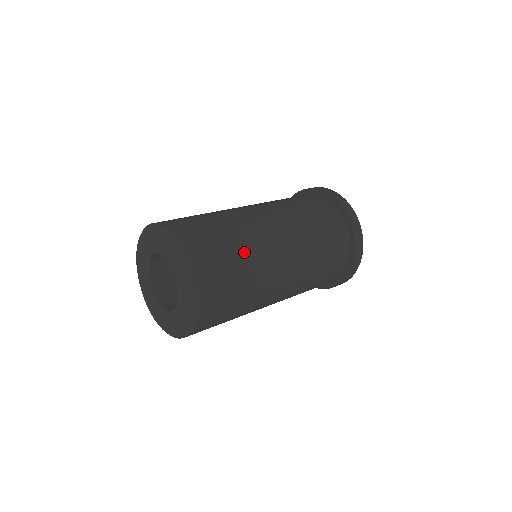
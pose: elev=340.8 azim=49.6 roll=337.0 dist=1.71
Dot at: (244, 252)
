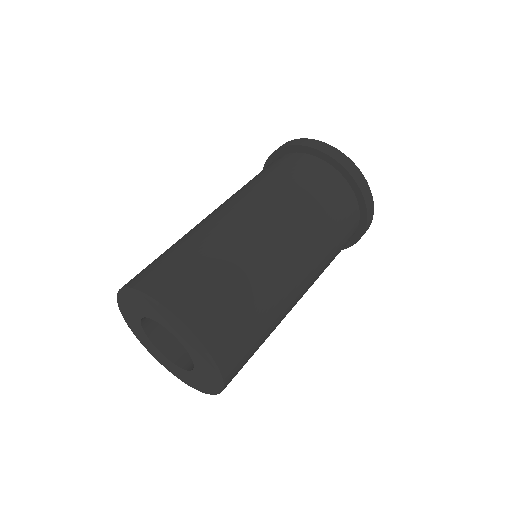
Dot at: (270, 325)
